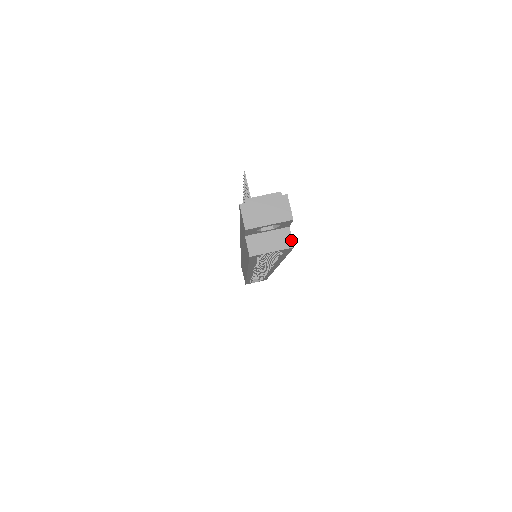
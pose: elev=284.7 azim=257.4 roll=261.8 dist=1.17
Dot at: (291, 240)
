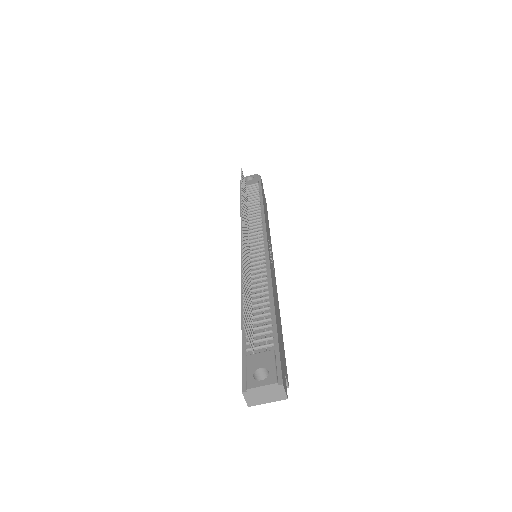
Dot at: (286, 383)
